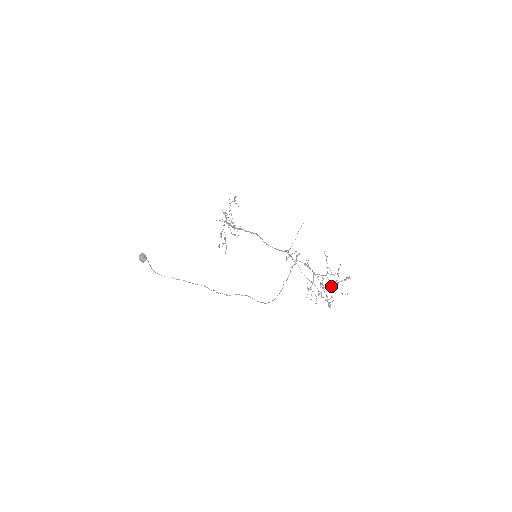
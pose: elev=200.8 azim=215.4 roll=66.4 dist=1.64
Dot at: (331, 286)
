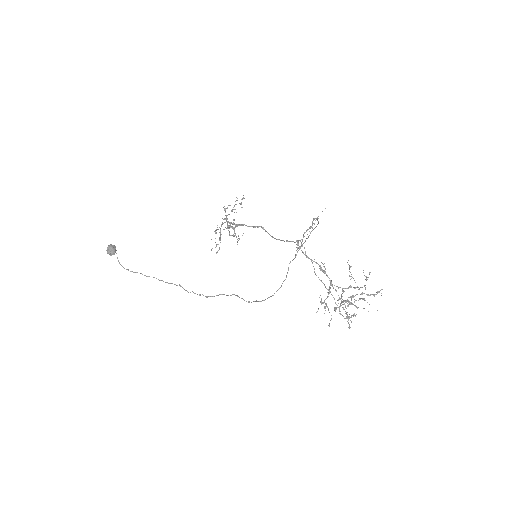
Dot at: occluded
